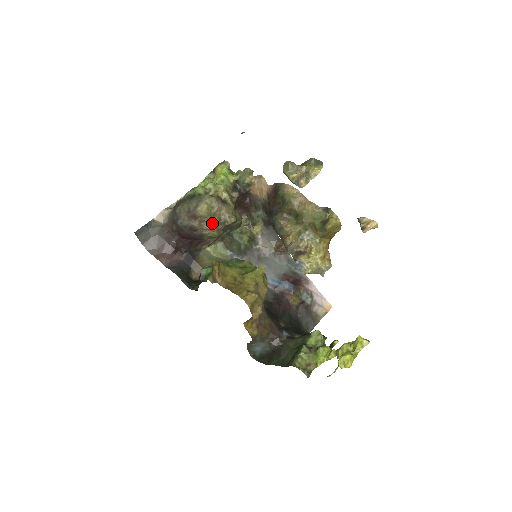
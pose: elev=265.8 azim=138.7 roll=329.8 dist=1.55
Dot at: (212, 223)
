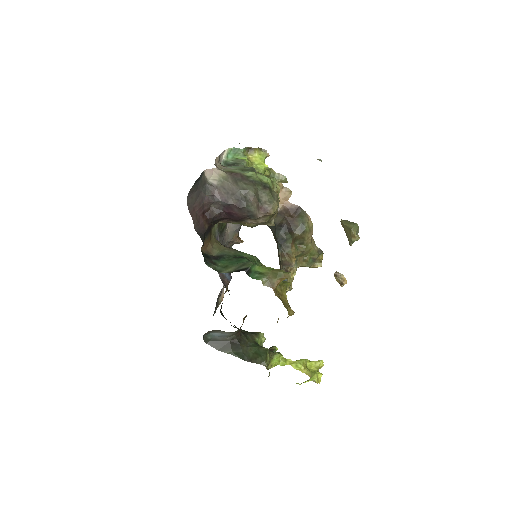
Dot at: (266, 221)
